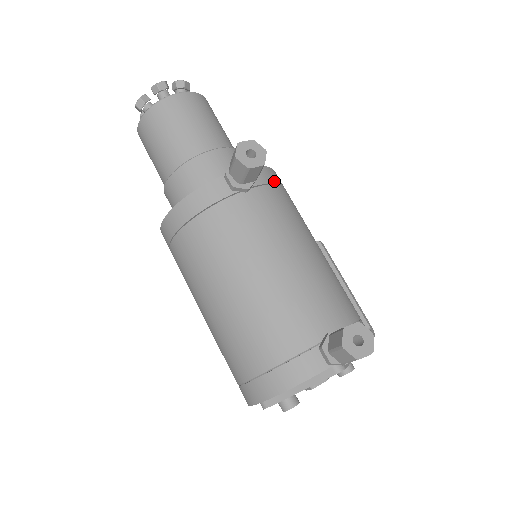
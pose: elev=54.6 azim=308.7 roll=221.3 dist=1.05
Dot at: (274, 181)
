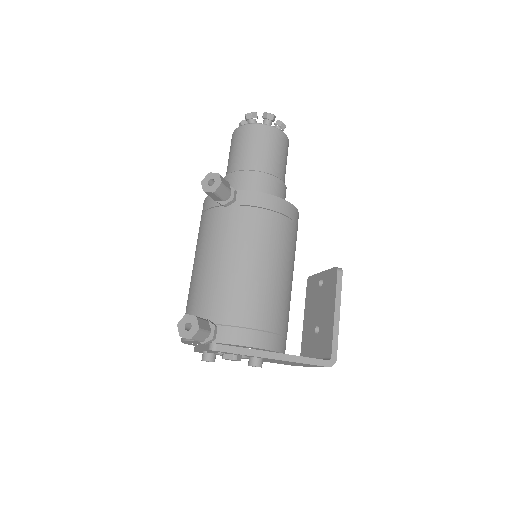
Dot at: (260, 205)
